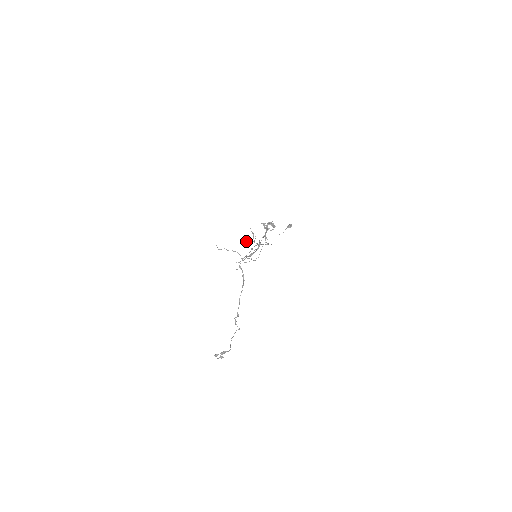
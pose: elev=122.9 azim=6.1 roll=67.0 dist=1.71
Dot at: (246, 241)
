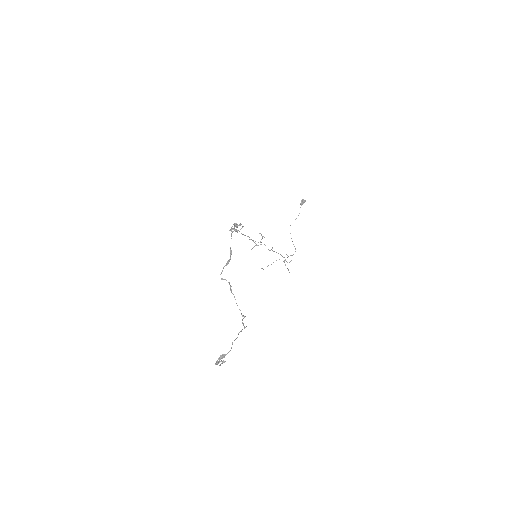
Dot at: occluded
